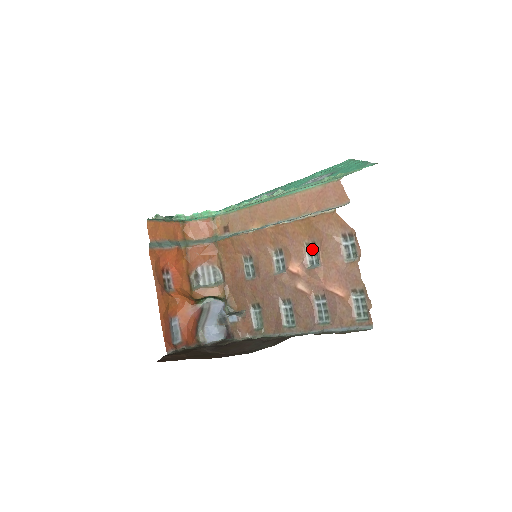
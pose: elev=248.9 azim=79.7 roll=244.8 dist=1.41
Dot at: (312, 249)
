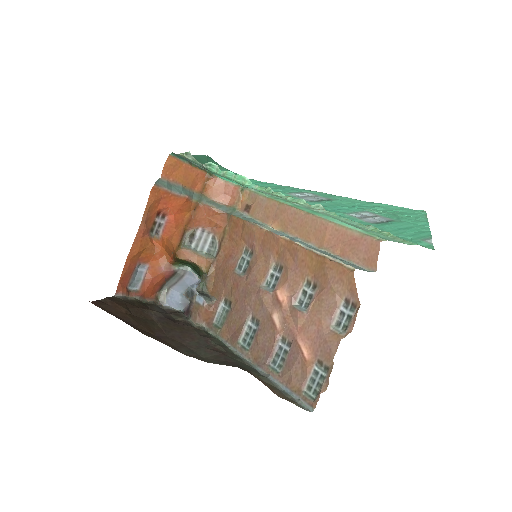
Dot at: (310, 290)
